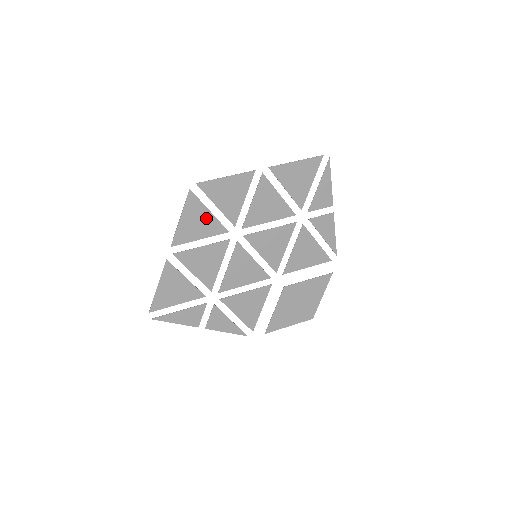
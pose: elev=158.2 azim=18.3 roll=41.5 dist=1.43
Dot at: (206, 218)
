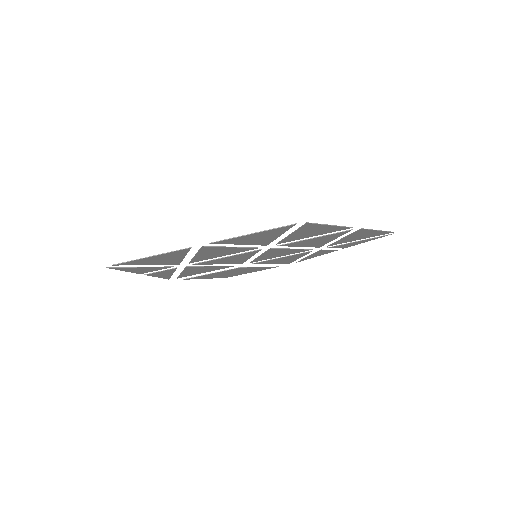
Dot at: (270, 237)
